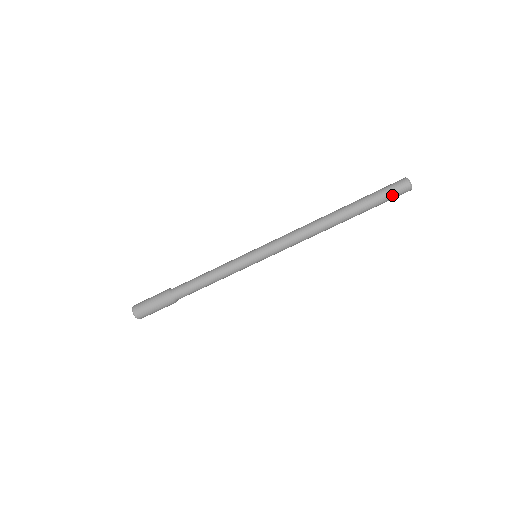
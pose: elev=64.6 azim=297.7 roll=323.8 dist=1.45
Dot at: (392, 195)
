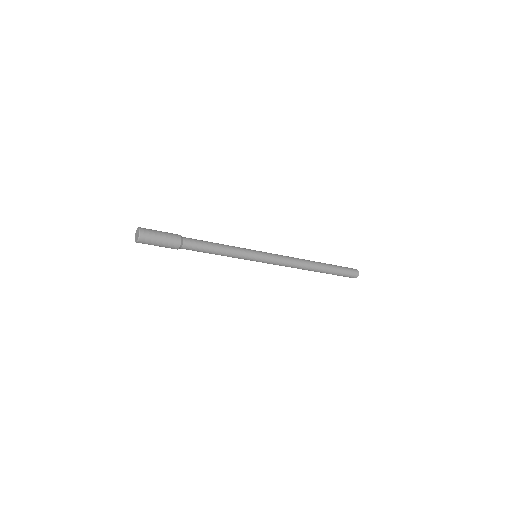
Dot at: (347, 276)
